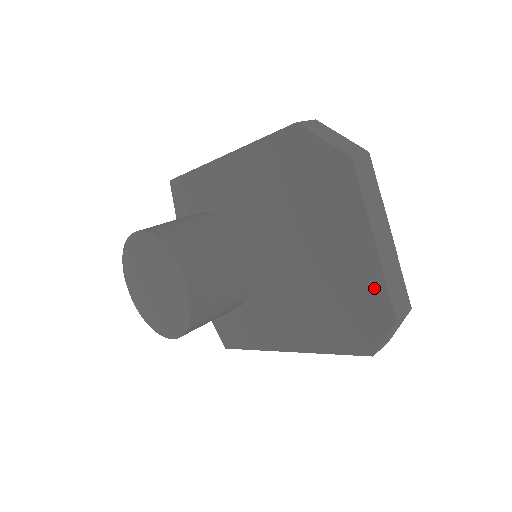
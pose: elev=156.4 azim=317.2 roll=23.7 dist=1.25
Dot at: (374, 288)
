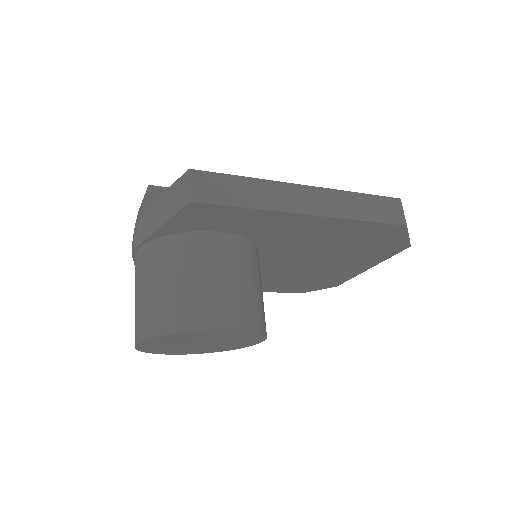
Dot at: (342, 279)
